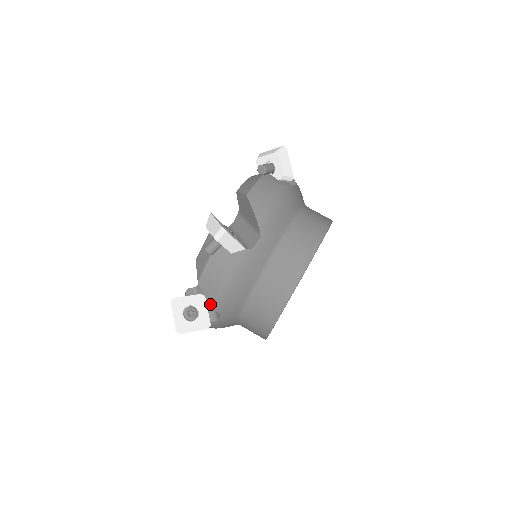
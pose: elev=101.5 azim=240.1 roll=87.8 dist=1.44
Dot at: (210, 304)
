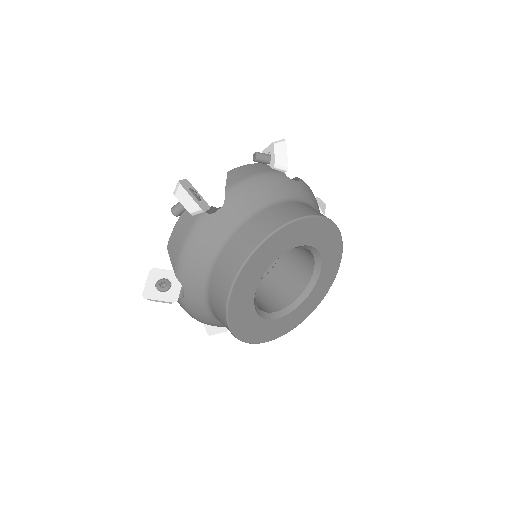
Dot at: occluded
